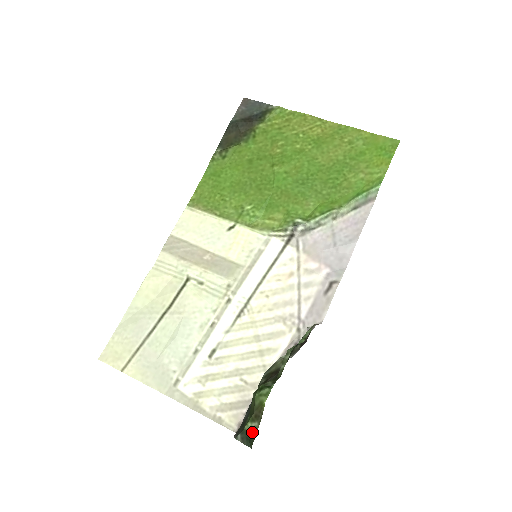
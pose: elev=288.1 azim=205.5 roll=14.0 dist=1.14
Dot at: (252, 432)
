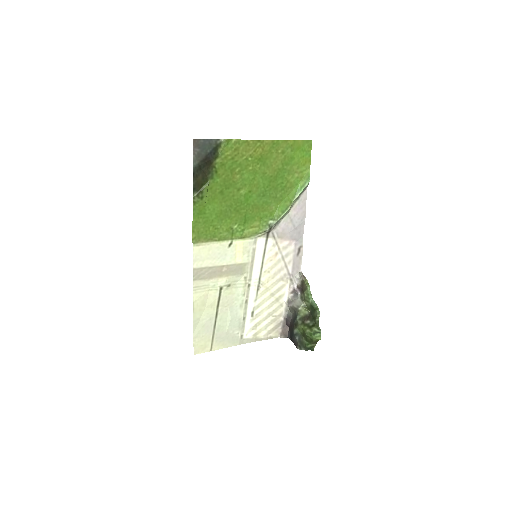
Dot at: (312, 347)
